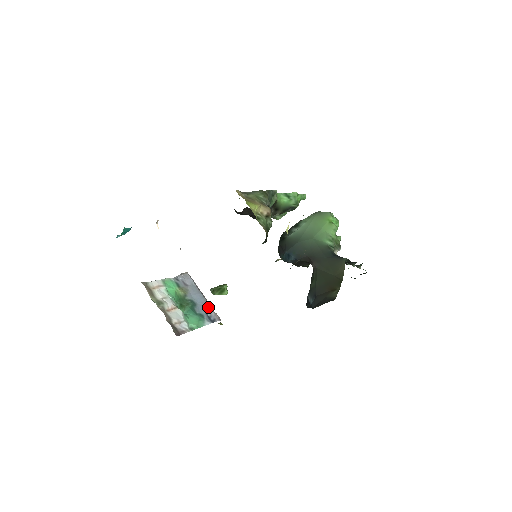
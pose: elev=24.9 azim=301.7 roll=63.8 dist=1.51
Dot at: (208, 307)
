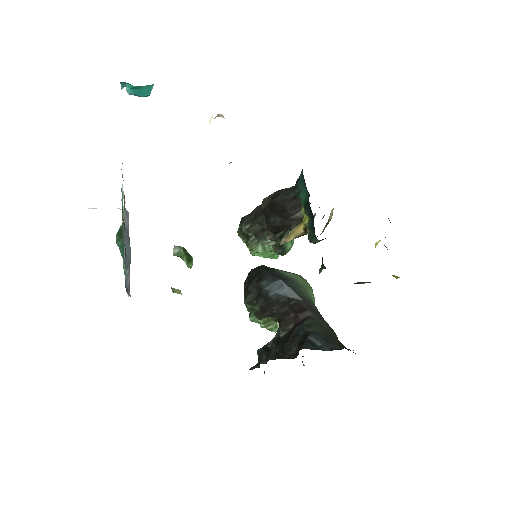
Dot at: (129, 268)
